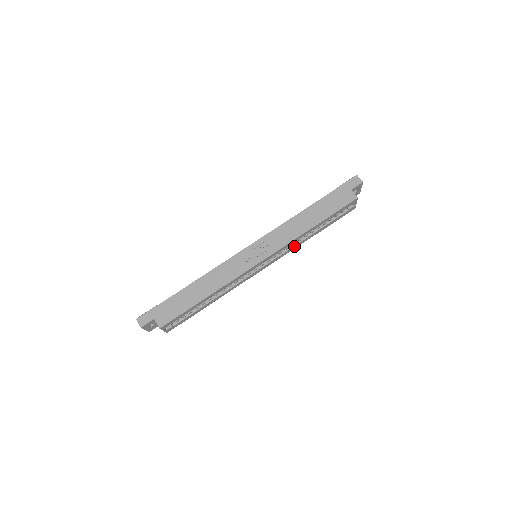
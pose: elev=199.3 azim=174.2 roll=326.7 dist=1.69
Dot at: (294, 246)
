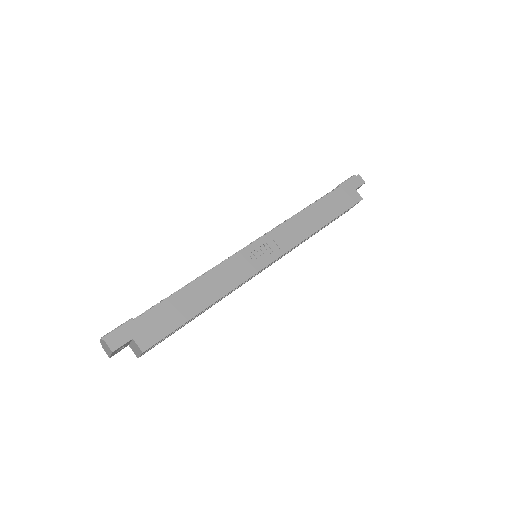
Dot at: (295, 247)
